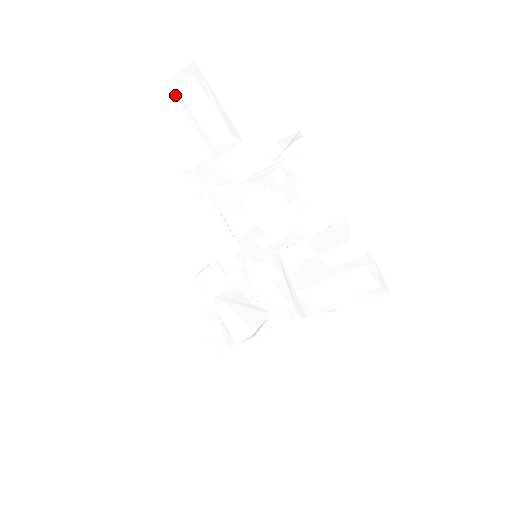
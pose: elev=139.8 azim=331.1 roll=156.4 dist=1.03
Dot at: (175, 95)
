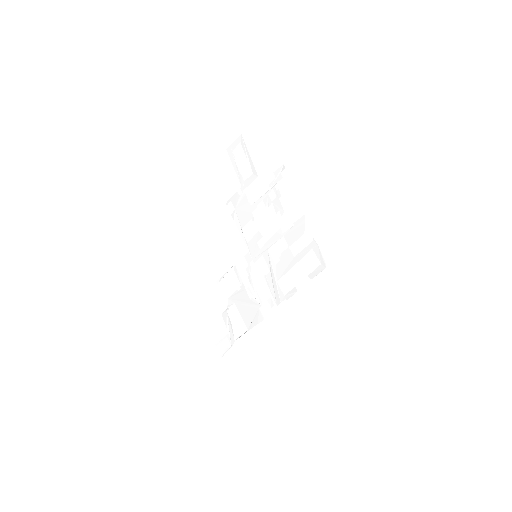
Dot at: (230, 155)
